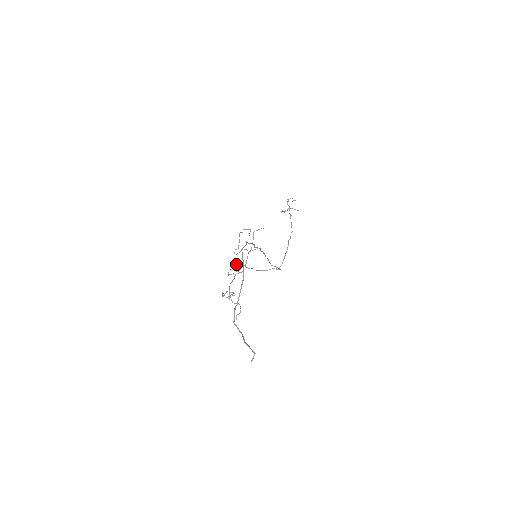
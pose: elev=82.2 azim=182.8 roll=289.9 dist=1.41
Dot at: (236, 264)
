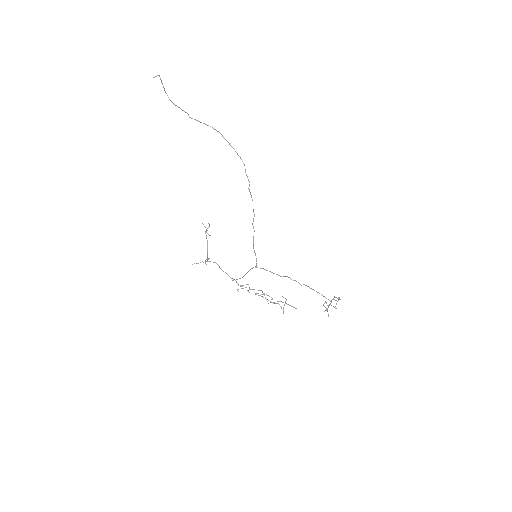
Dot at: (245, 287)
